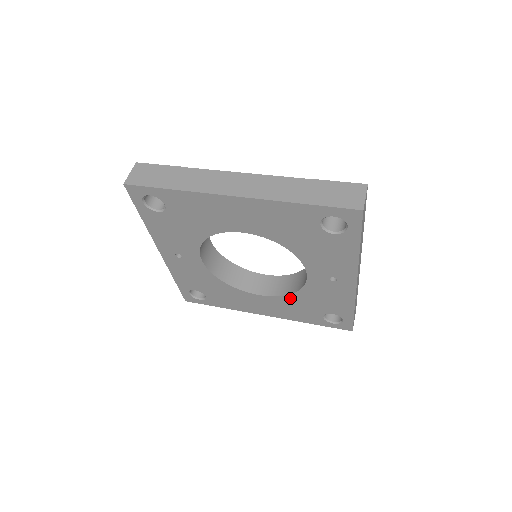
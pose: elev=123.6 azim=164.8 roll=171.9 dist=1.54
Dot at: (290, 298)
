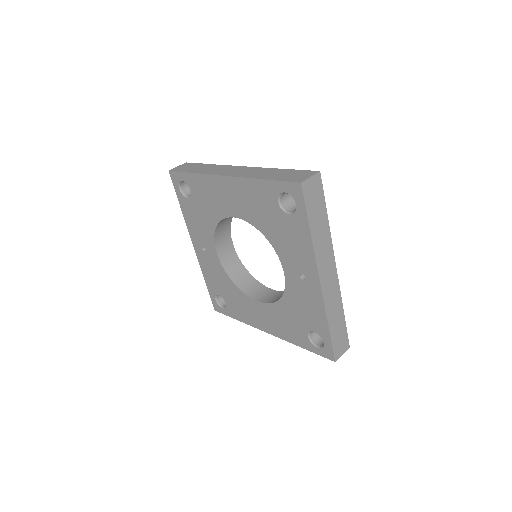
Dot at: (279, 306)
